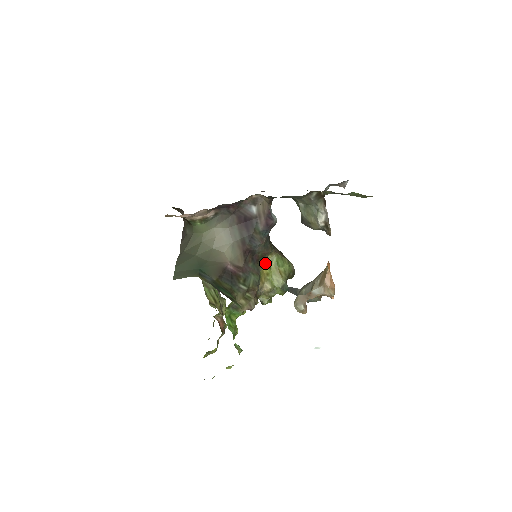
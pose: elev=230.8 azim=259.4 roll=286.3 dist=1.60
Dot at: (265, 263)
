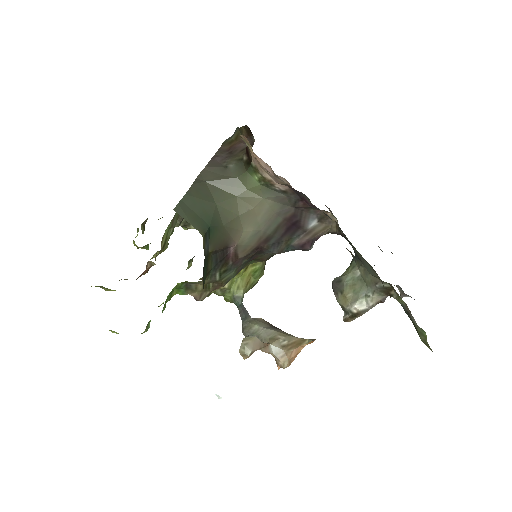
Dot at: occluded
